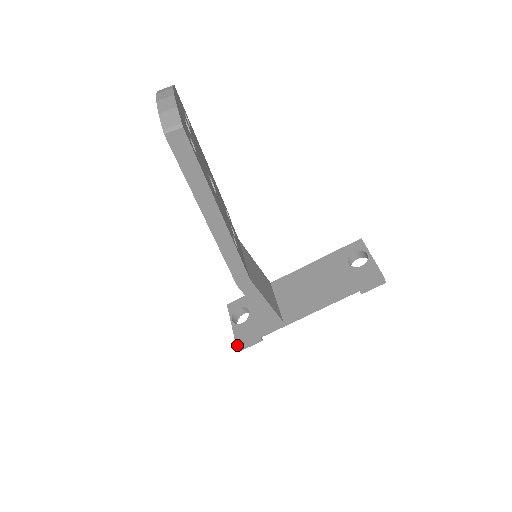
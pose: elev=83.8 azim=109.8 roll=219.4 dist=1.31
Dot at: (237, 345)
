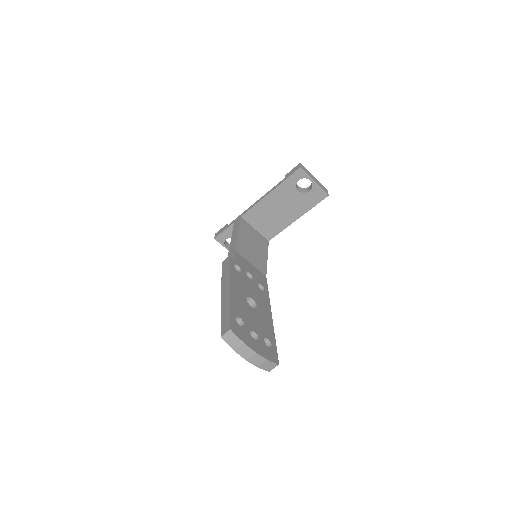
Dot at: occluded
